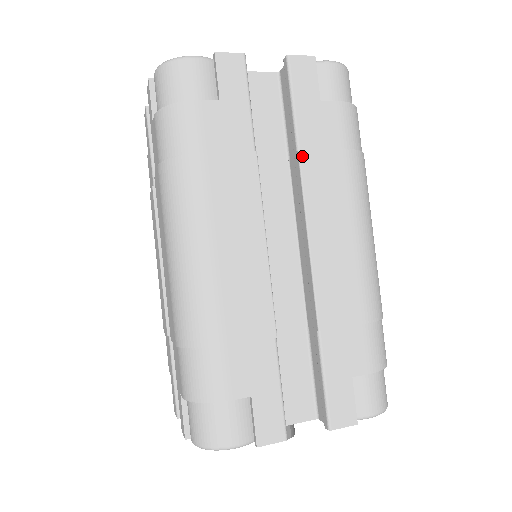
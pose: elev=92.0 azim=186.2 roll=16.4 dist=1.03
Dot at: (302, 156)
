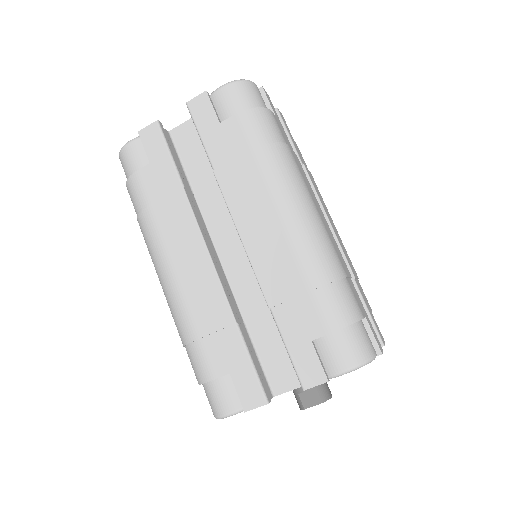
Dot at: (217, 174)
